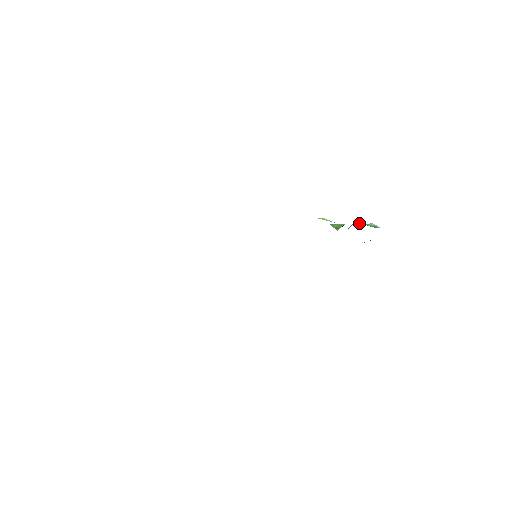
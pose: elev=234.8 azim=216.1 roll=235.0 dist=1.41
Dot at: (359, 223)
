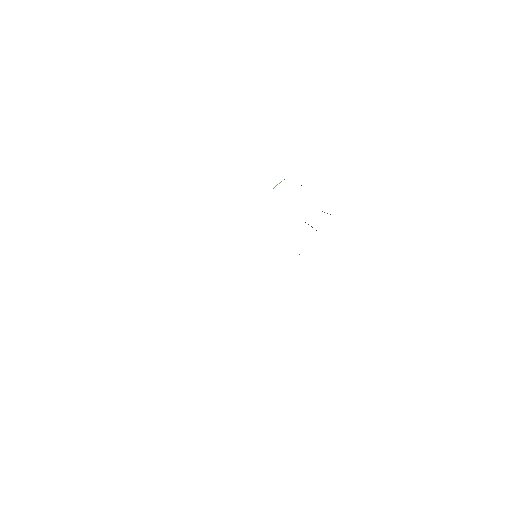
Dot at: occluded
